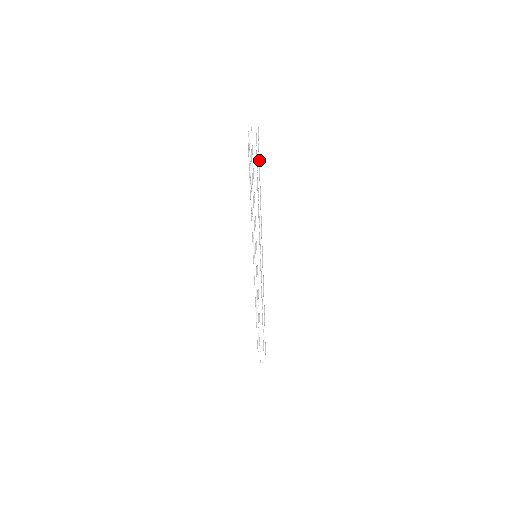
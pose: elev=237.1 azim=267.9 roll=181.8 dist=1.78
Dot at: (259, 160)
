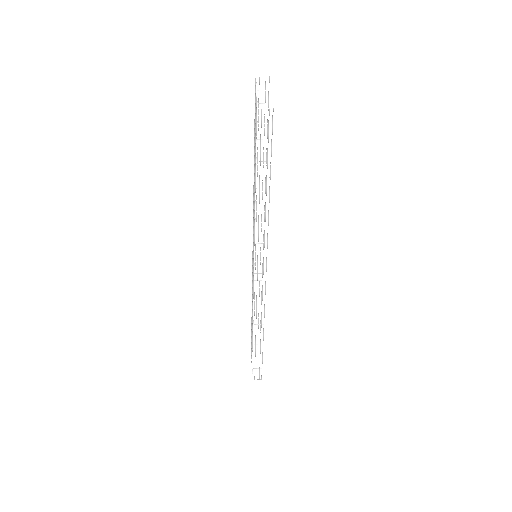
Dot at: (267, 126)
